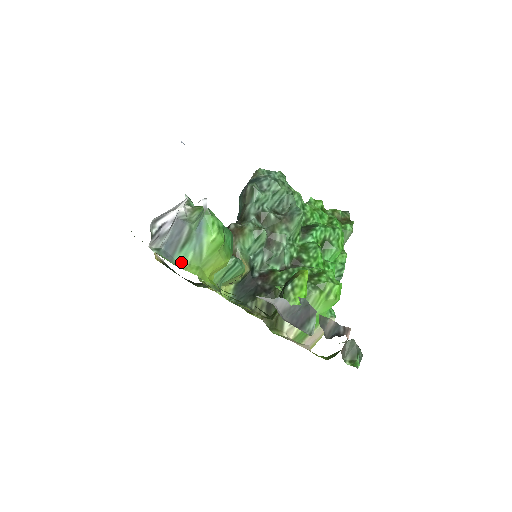
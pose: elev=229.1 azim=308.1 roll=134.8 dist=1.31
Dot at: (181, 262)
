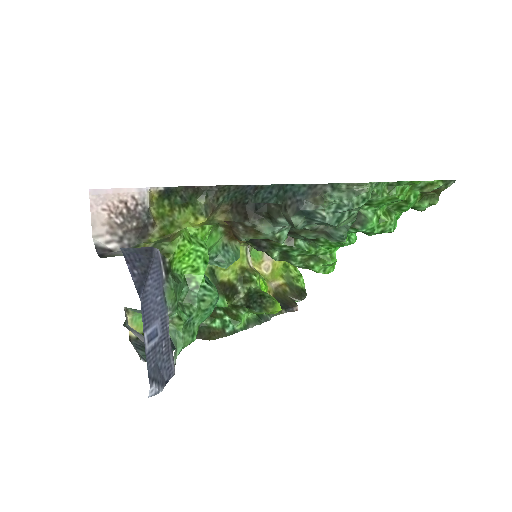
Dot at: occluded
